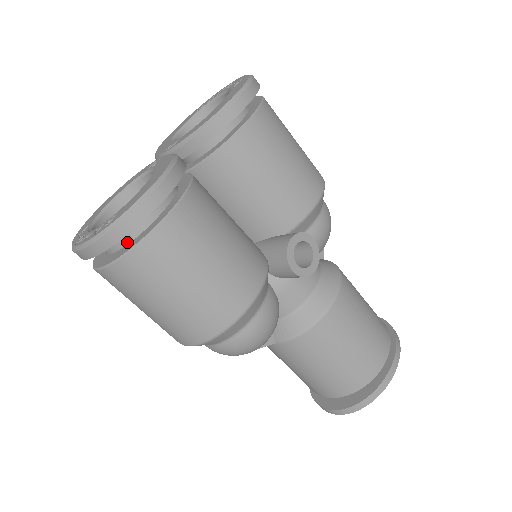
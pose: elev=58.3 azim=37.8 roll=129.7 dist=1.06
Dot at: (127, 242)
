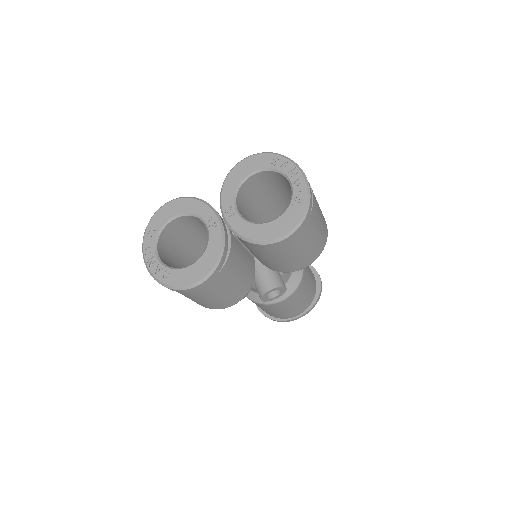
Dot at: occluded
